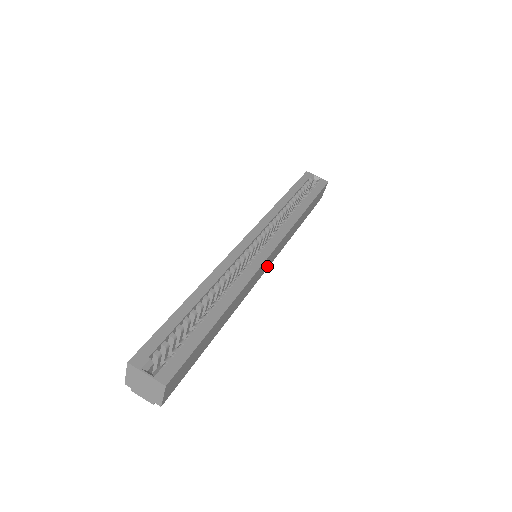
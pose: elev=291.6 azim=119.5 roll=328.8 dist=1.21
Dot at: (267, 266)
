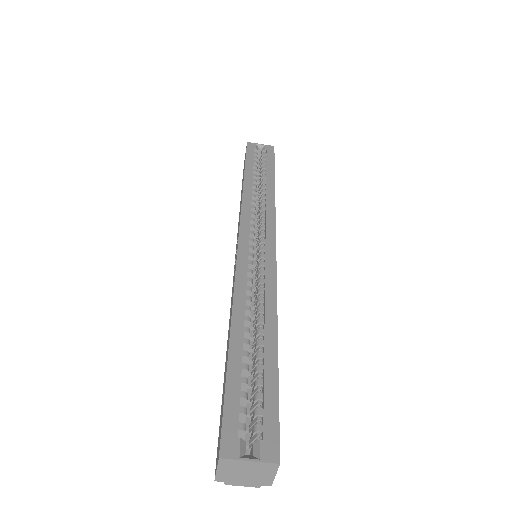
Dot at: occluded
